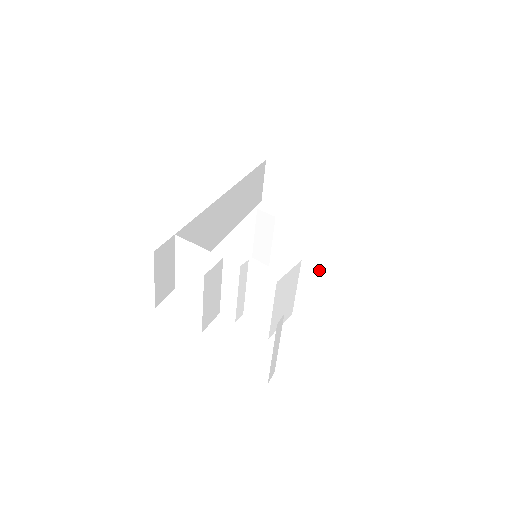
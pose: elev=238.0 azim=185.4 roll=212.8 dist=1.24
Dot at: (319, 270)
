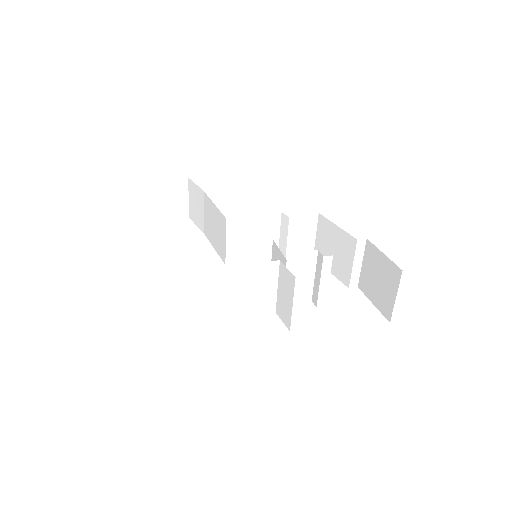
Dot at: (296, 244)
